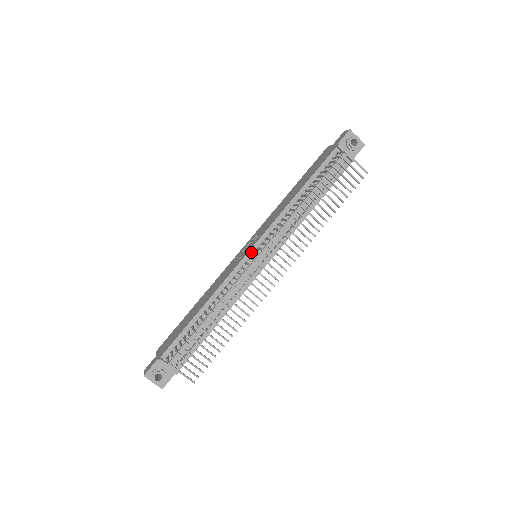
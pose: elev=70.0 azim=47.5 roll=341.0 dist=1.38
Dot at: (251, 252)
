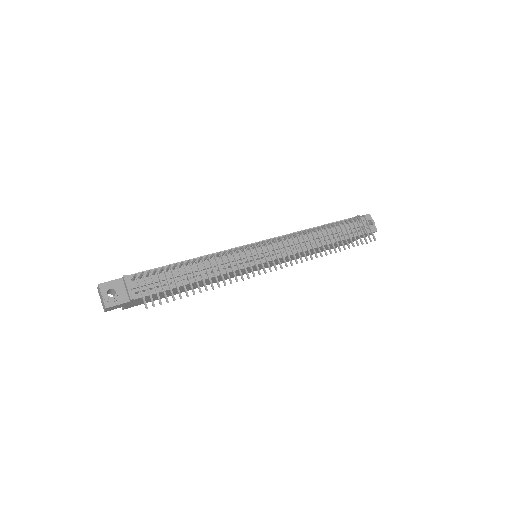
Dot at: occluded
